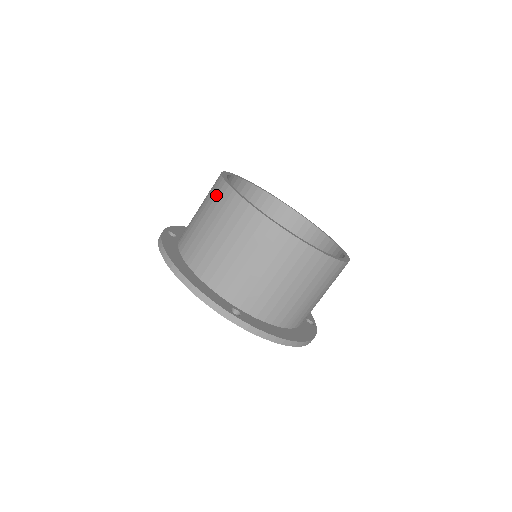
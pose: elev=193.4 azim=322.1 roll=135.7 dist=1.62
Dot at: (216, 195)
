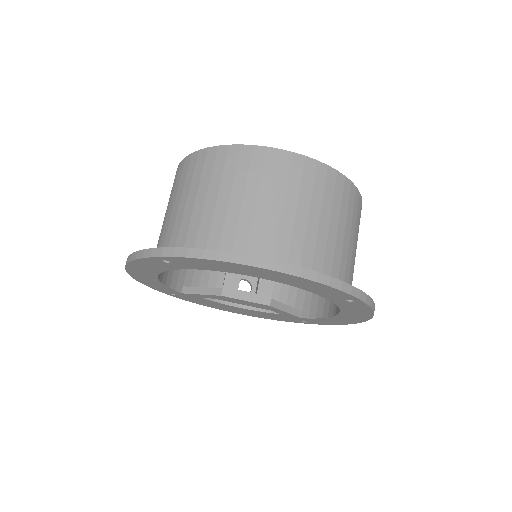
Dot at: occluded
